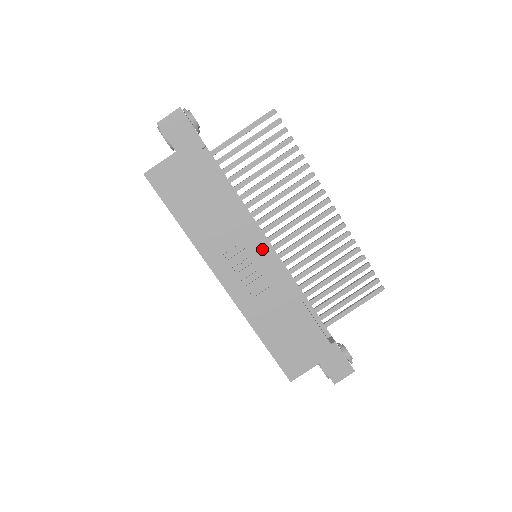
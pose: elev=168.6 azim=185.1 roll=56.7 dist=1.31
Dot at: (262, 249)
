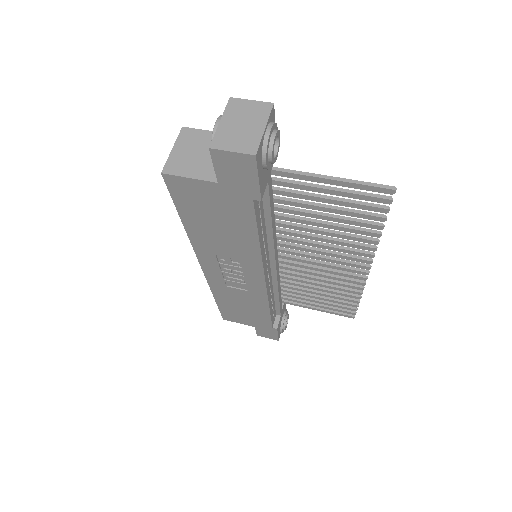
Dot at: (259, 277)
